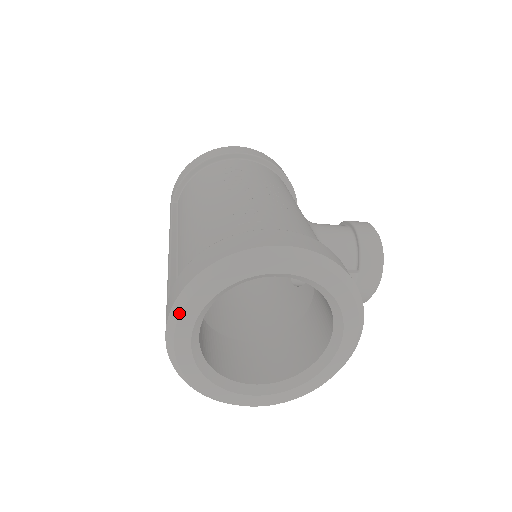
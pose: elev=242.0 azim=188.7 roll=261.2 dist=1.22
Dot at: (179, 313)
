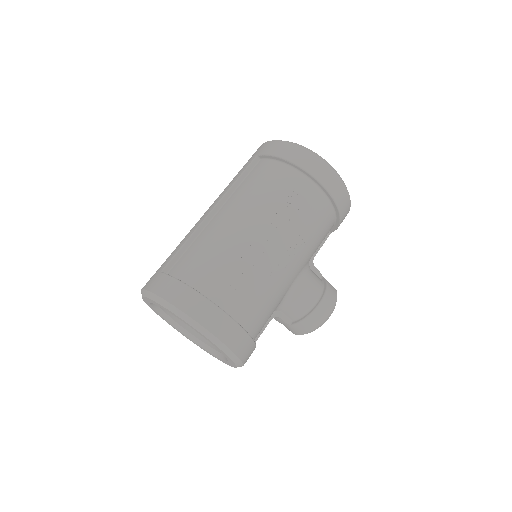
Dot at: (150, 298)
